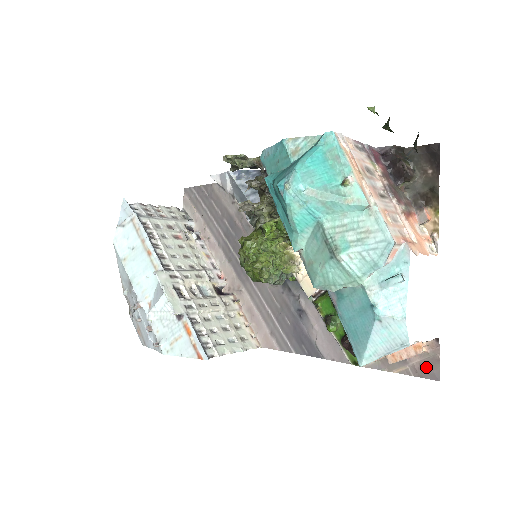
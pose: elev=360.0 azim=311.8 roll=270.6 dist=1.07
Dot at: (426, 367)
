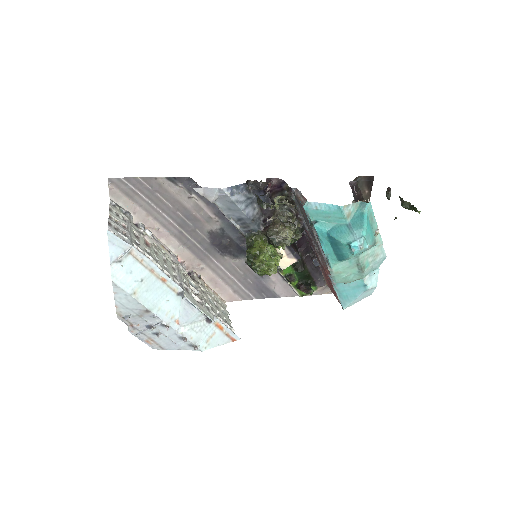
Dot at: occluded
